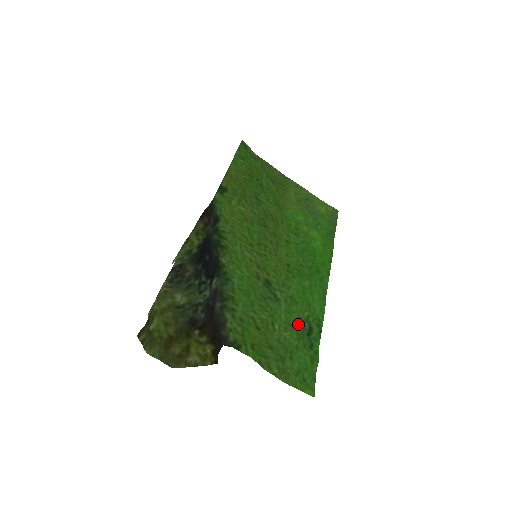
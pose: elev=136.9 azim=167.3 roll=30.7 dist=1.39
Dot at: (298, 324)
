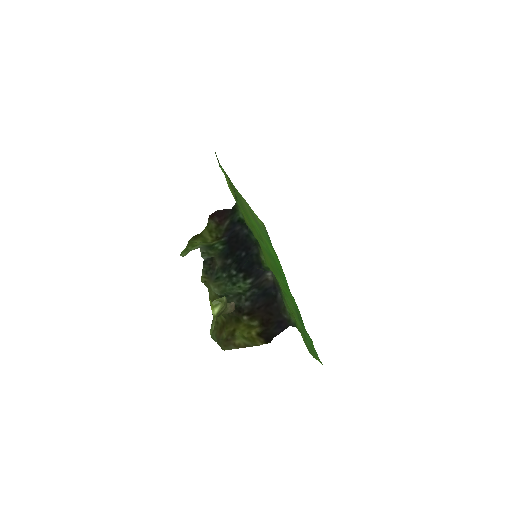
Dot at: (295, 312)
